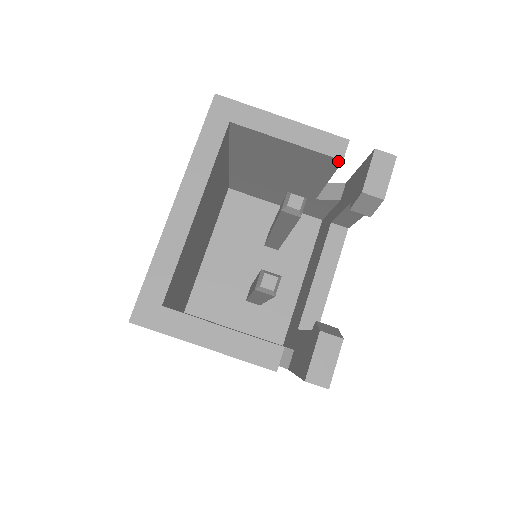
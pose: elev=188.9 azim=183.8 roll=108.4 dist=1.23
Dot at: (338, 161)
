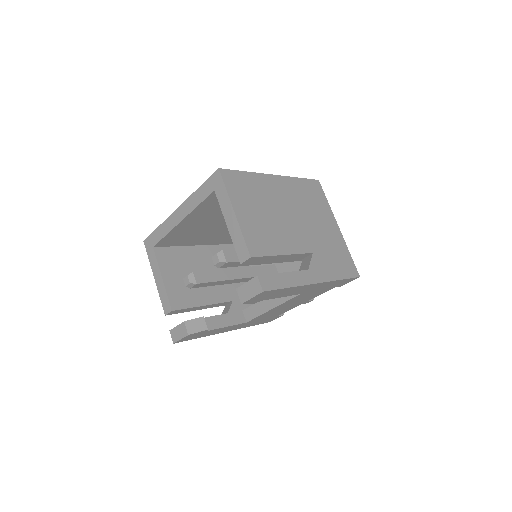
Dot at: (242, 261)
